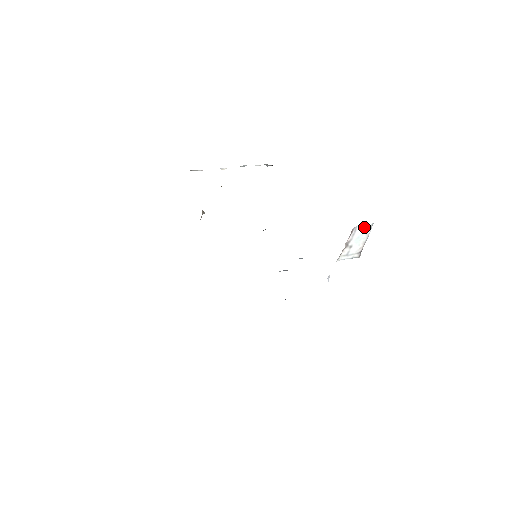
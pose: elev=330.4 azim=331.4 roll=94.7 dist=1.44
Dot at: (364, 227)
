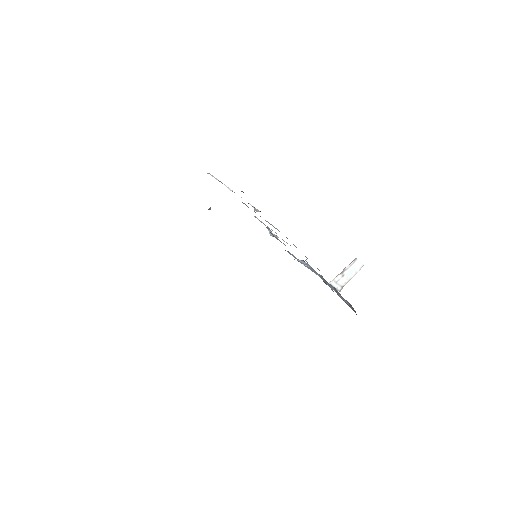
Dot at: (359, 264)
